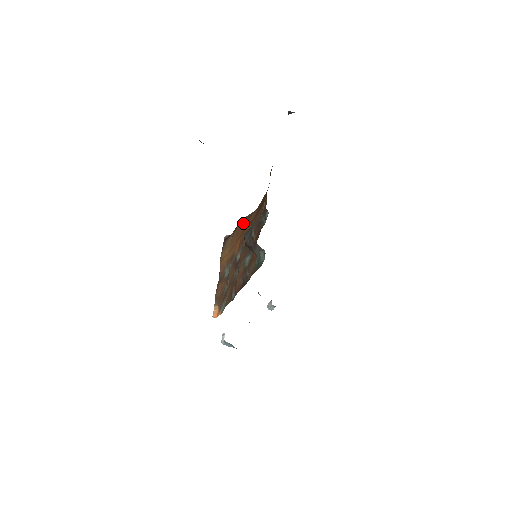
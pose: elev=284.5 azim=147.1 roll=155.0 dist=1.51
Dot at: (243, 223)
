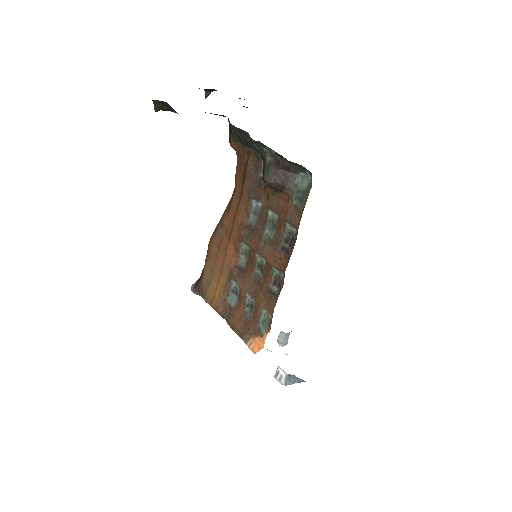
Dot at: (219, 231)
